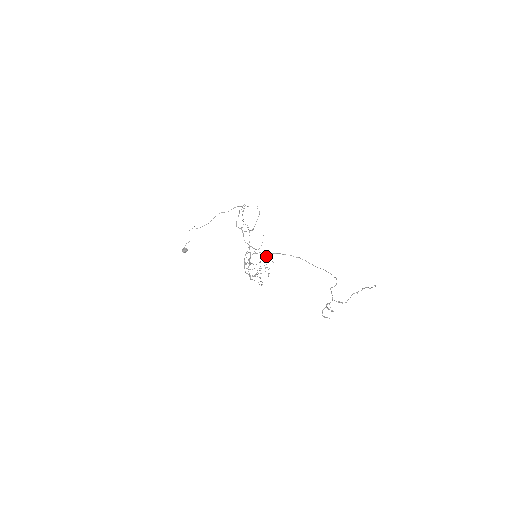
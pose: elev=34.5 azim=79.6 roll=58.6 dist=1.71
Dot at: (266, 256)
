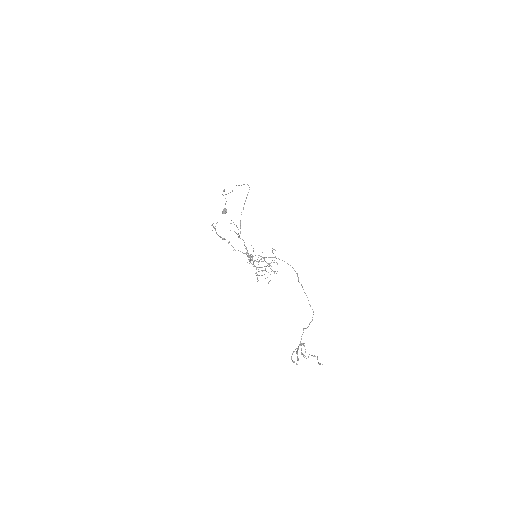
Dot at: occluded
